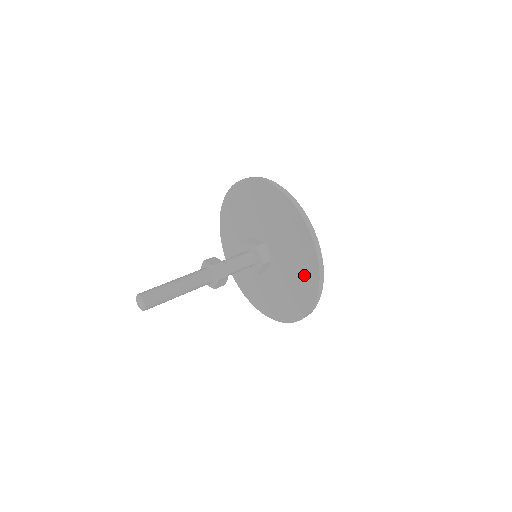
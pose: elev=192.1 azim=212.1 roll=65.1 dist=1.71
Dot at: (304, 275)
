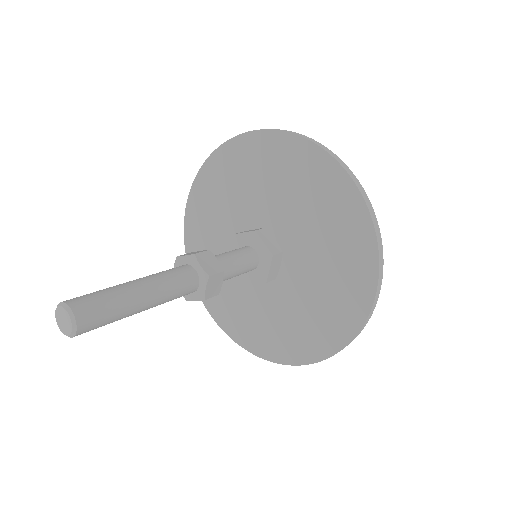
Dot at: (315, 329)
